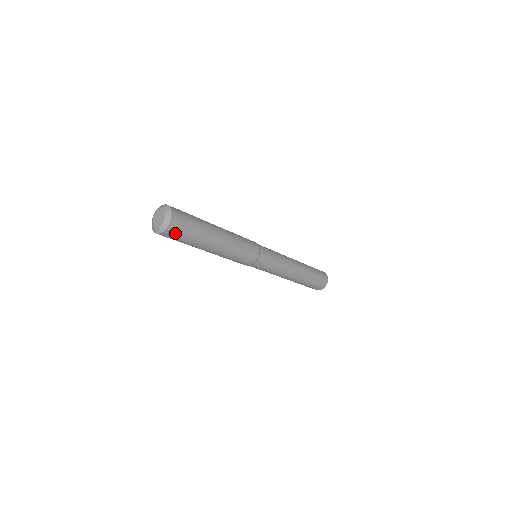
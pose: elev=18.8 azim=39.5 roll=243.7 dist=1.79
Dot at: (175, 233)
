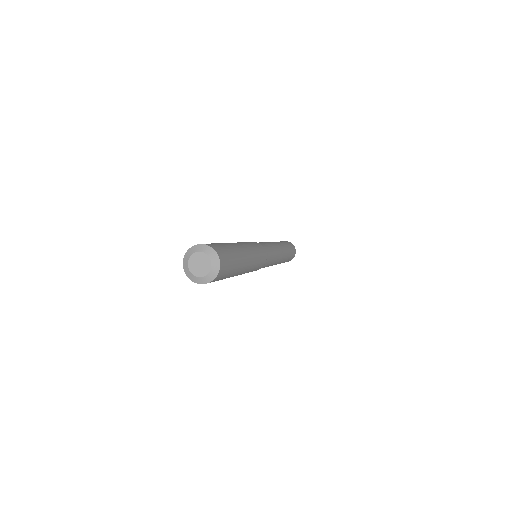
Dot at: (225, 268)
